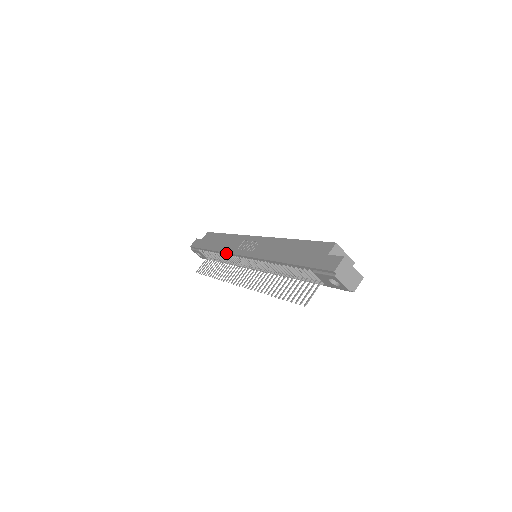
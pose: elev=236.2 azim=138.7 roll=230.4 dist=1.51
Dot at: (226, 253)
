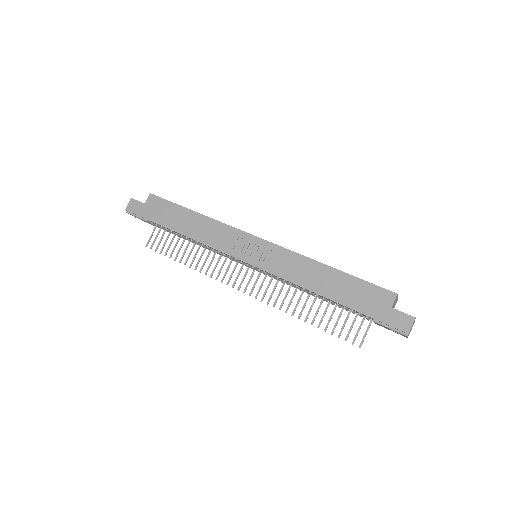
Dot at: (213, 248)
